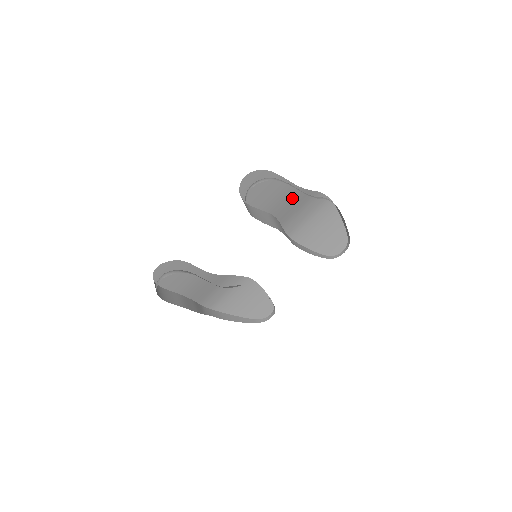
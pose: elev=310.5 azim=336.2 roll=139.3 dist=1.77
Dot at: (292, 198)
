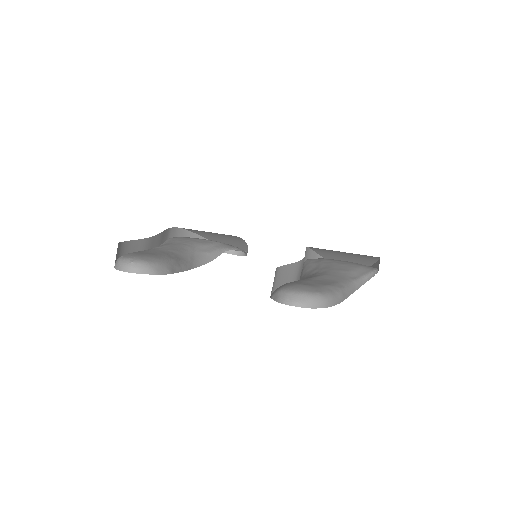
Dot at: occluded
